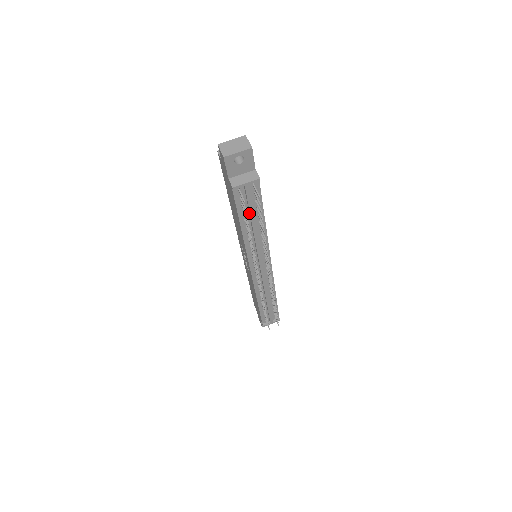
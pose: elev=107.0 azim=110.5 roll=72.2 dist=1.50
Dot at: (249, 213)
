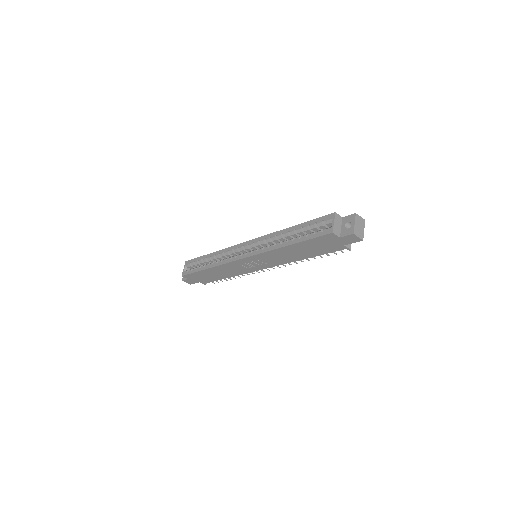
Dot at: occluded
